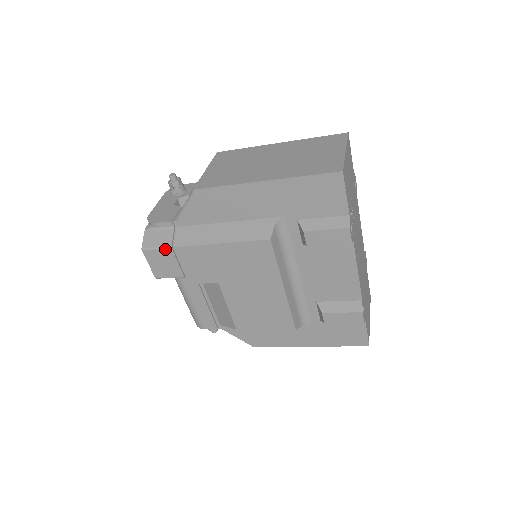
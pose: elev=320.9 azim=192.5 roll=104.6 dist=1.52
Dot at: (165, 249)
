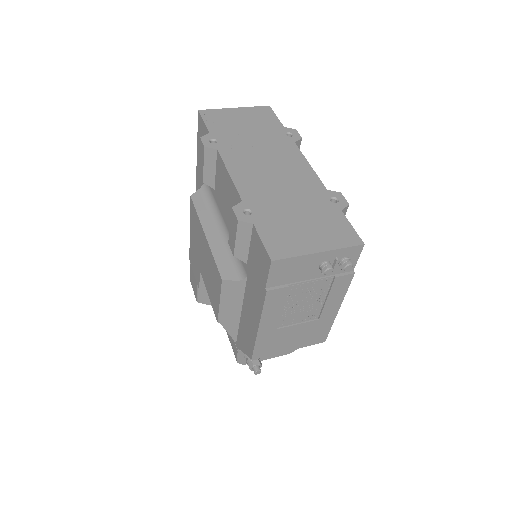
Dot at: (190, 266)
